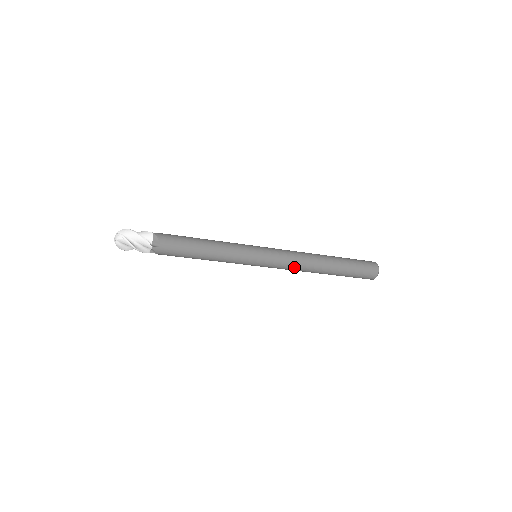
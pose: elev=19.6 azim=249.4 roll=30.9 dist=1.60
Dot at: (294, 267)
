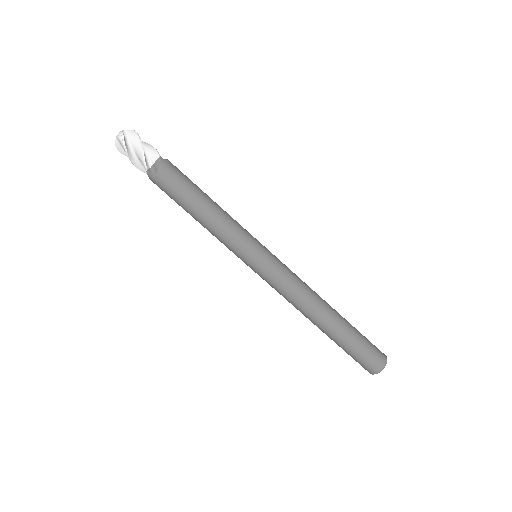
Dot at: (299, 286)
